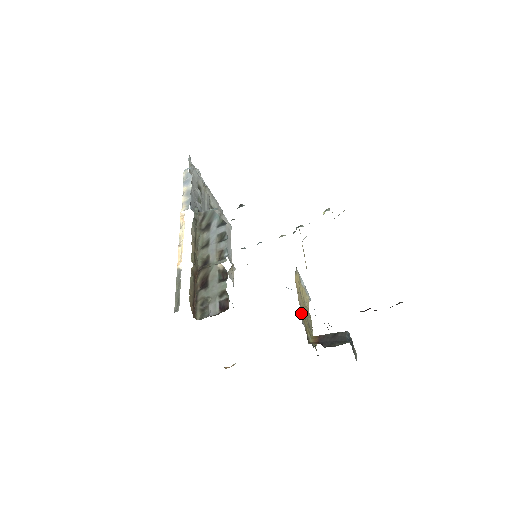
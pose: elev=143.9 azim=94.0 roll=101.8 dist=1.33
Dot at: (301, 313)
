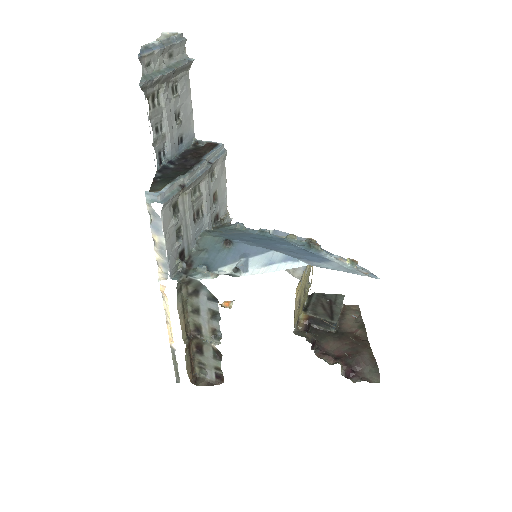
Dot at: (295, 319)
